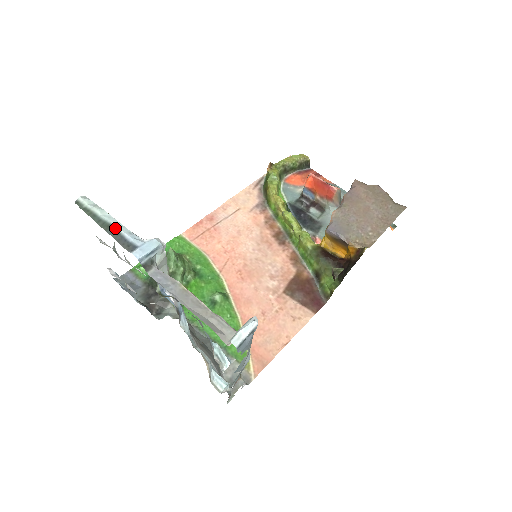
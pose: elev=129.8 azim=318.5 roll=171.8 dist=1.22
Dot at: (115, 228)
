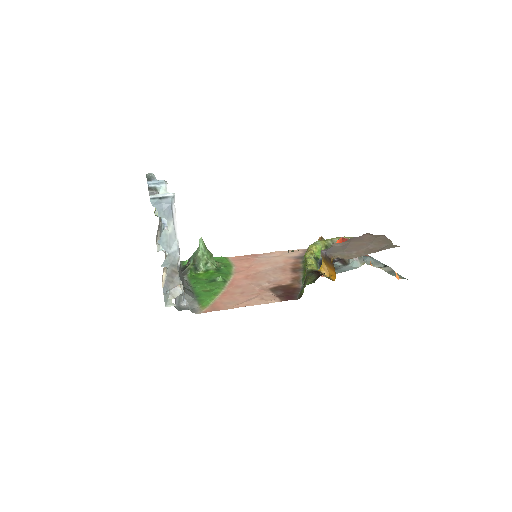
Dot at: (151, 177)
